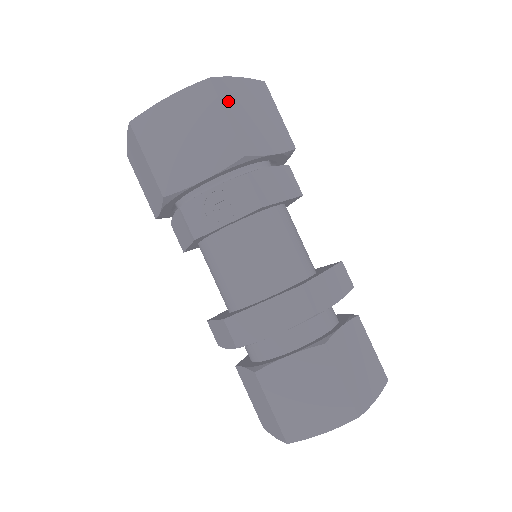
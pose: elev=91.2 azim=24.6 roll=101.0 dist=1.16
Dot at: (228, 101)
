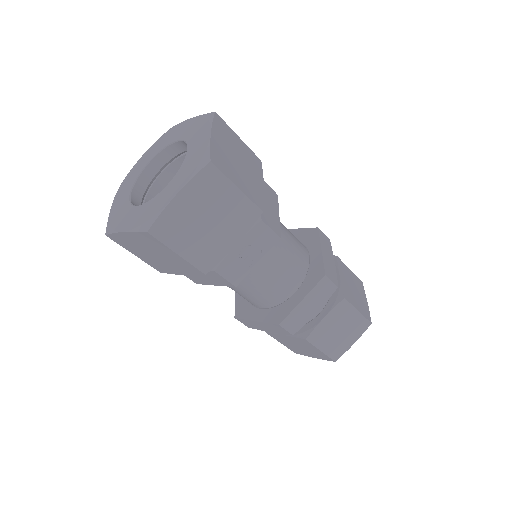
Dot at: (228, 170)
